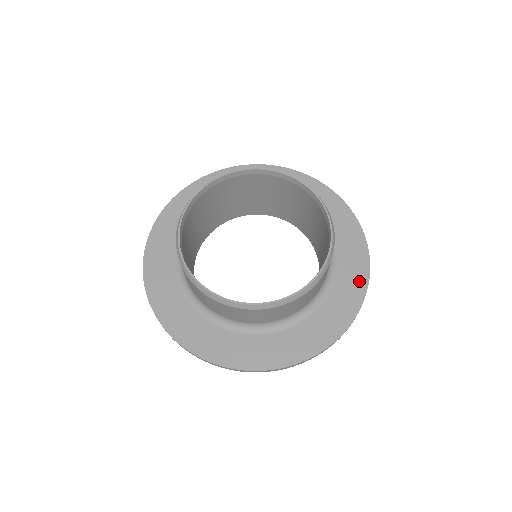
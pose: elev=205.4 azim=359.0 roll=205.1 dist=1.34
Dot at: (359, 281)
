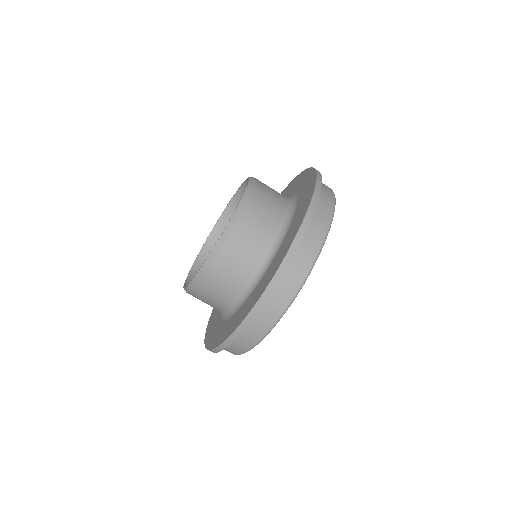
Dot at: (311, 183)
